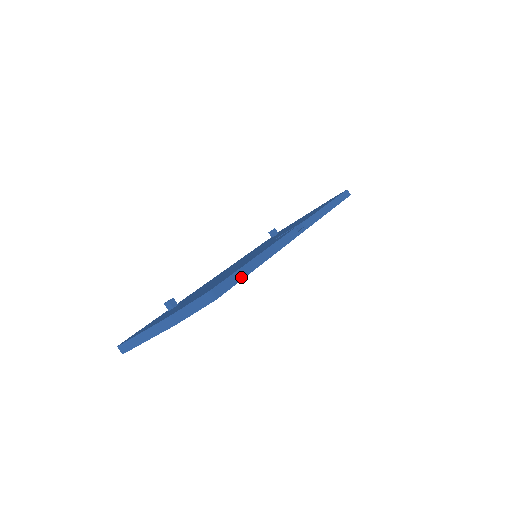
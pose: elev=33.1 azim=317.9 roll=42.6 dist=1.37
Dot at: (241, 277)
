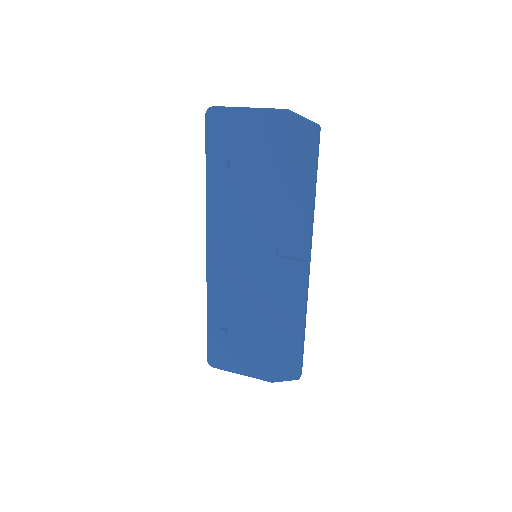
Dot at: (303, 350)
